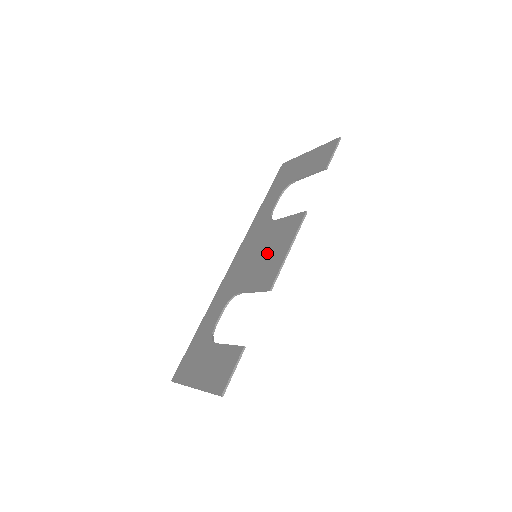
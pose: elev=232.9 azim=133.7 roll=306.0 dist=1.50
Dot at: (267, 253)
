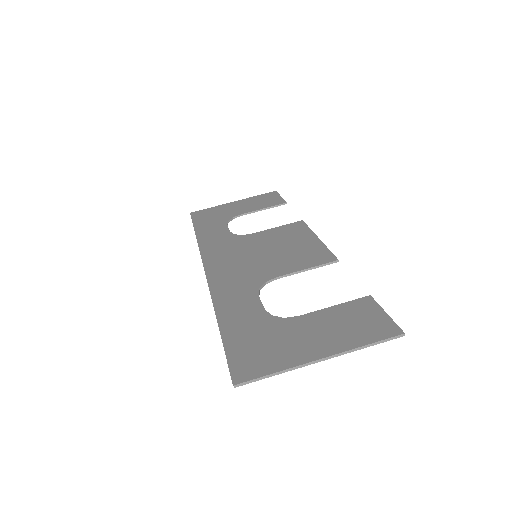
Dot at: (281, 248)
